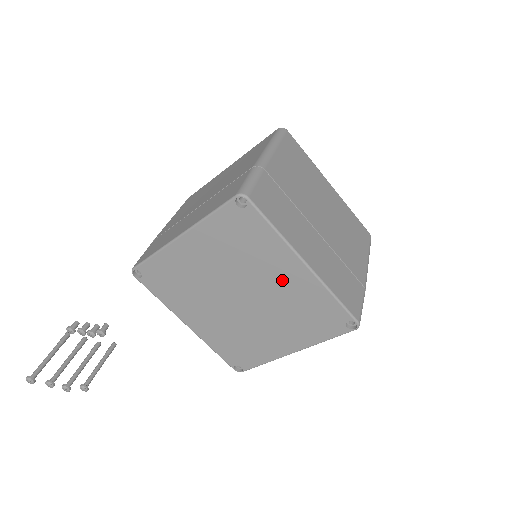
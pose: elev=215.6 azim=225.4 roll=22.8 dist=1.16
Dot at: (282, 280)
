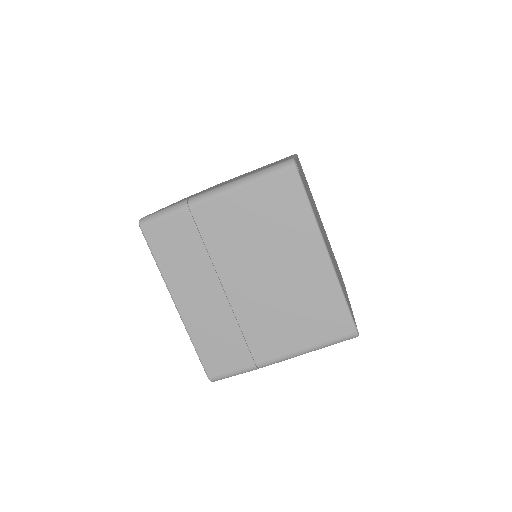
Dot at: occluded
